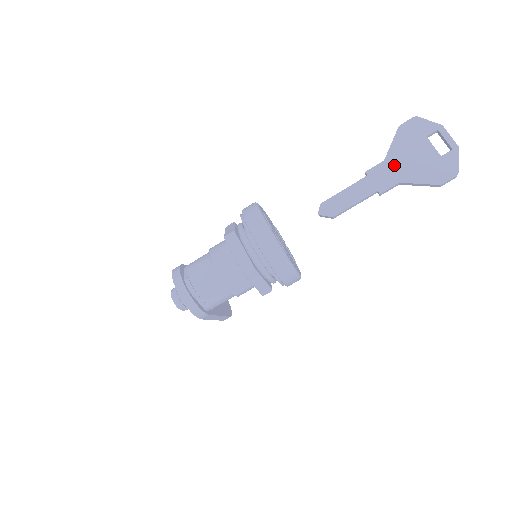
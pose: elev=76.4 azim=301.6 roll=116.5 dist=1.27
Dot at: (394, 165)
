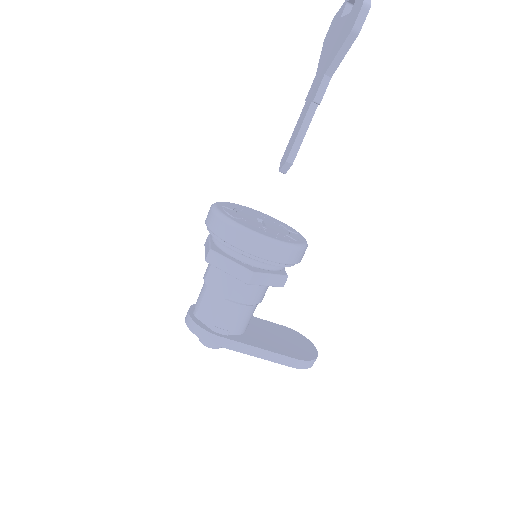
Dot at: (321, 68)
